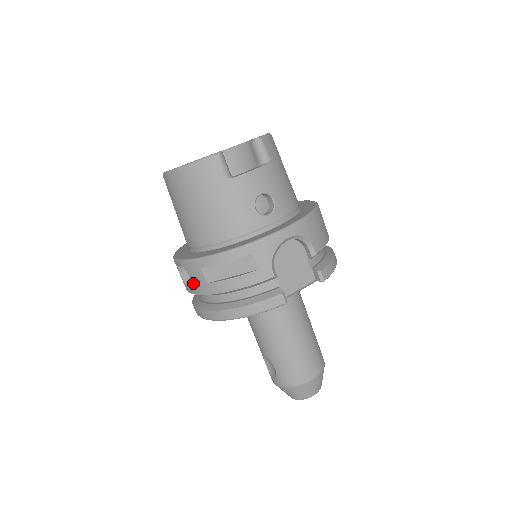
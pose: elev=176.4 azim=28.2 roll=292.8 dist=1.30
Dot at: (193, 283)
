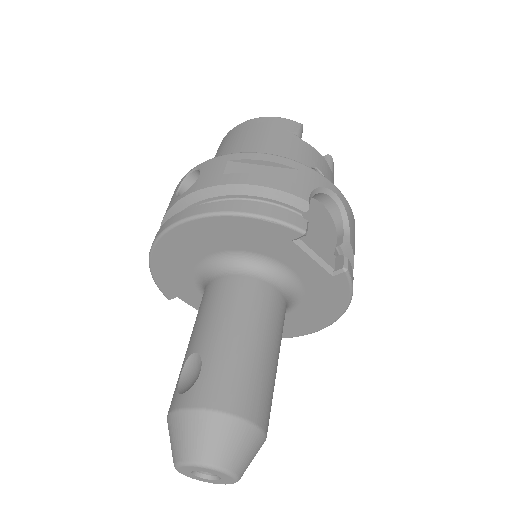
Dot at: (199, 179)
